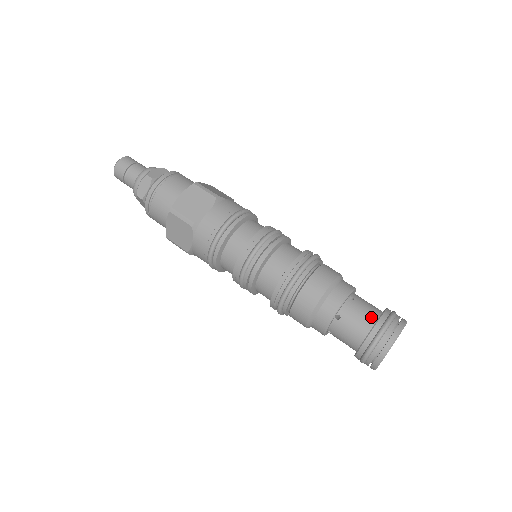
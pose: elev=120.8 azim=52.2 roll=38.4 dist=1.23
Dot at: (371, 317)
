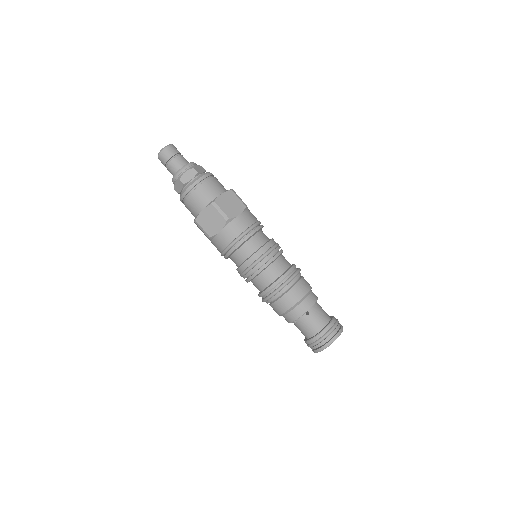
Dot at: (315, 329)
